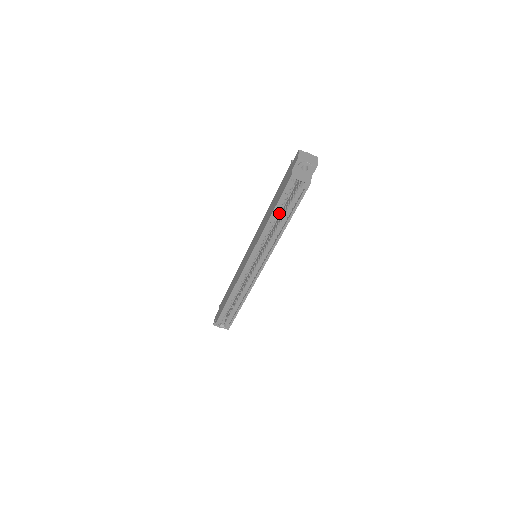
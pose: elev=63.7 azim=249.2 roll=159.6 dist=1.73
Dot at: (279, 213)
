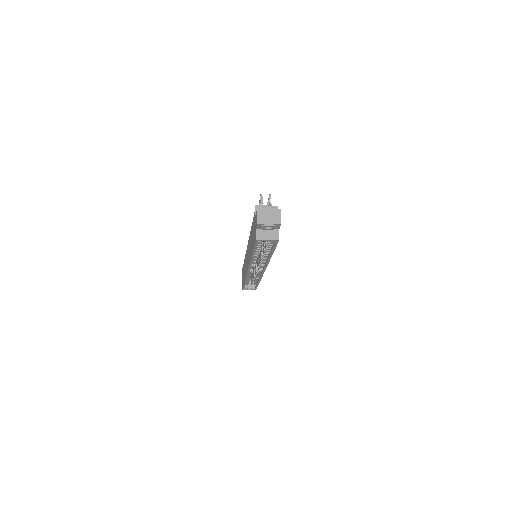
Dot at: occluded
